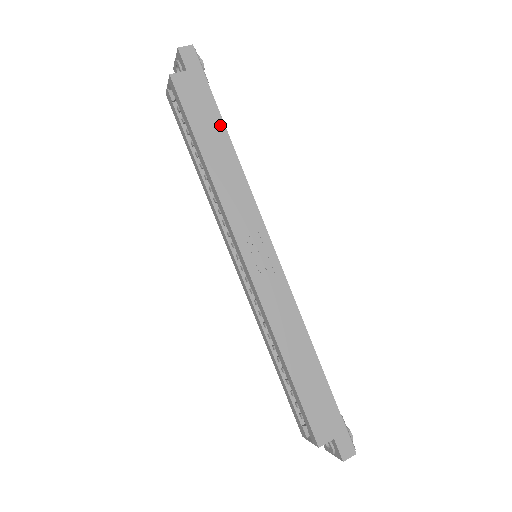
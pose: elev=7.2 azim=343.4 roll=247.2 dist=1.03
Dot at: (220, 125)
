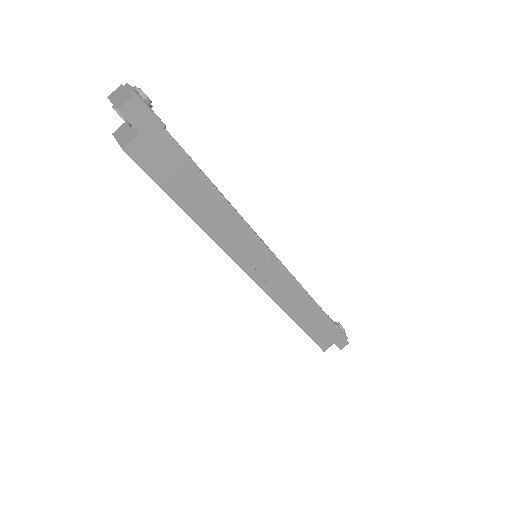
Dot at: (196, 176)
